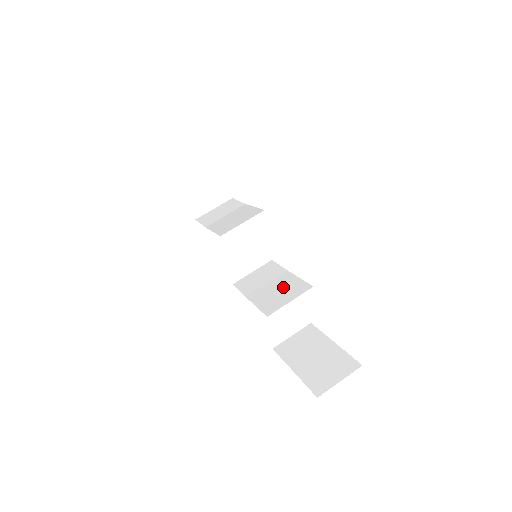
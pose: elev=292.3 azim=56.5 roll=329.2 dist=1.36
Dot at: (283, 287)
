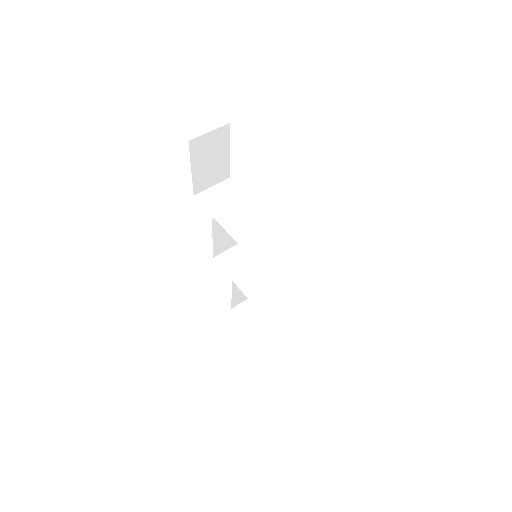
Dot at: (268, 281)
